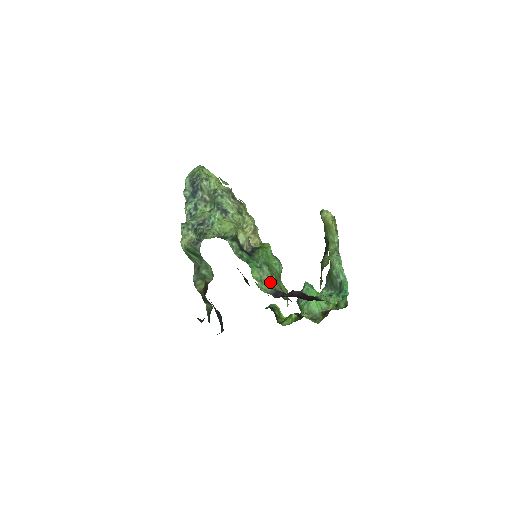
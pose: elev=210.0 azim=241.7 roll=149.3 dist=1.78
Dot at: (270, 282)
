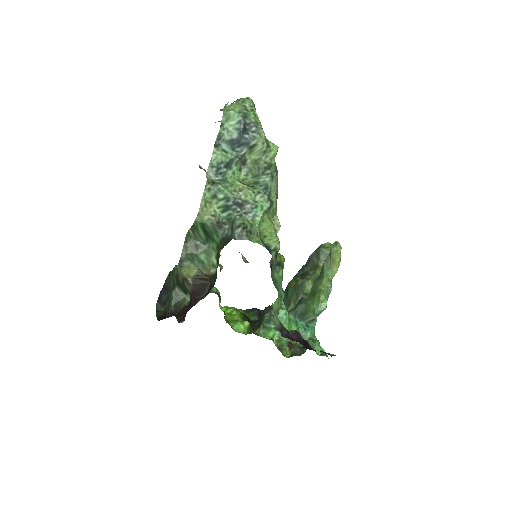
Dot at: (278, 312)
